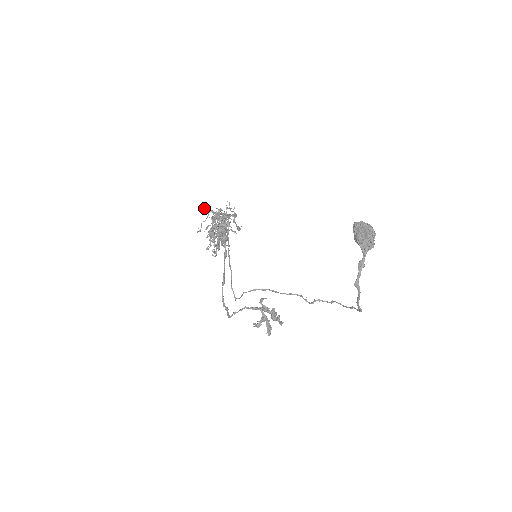
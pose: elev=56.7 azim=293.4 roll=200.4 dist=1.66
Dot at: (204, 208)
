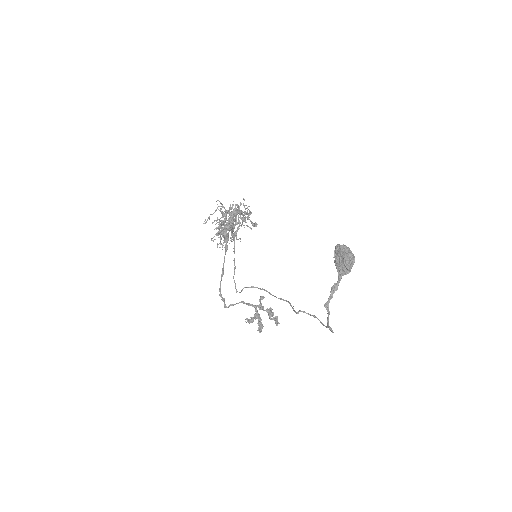
Dot at: occluded
